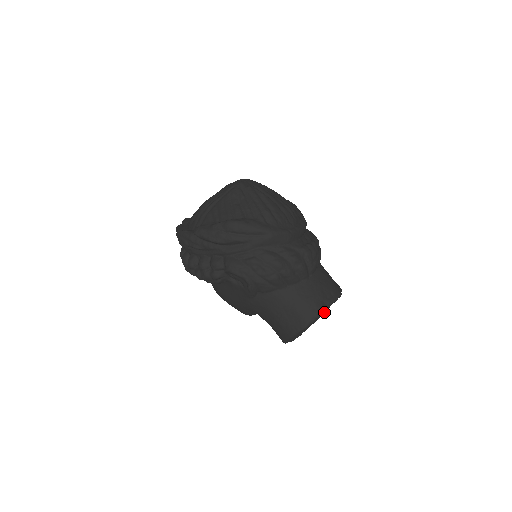
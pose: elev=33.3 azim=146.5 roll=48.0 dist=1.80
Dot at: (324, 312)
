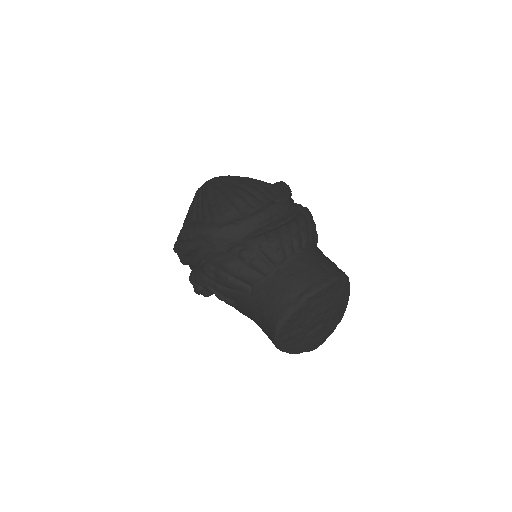
Dot at: (315, 310)
